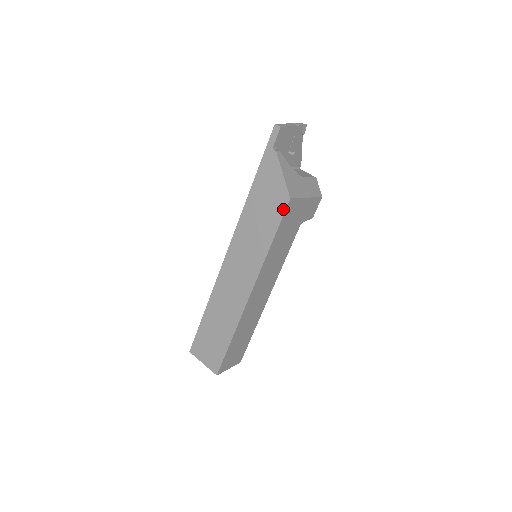
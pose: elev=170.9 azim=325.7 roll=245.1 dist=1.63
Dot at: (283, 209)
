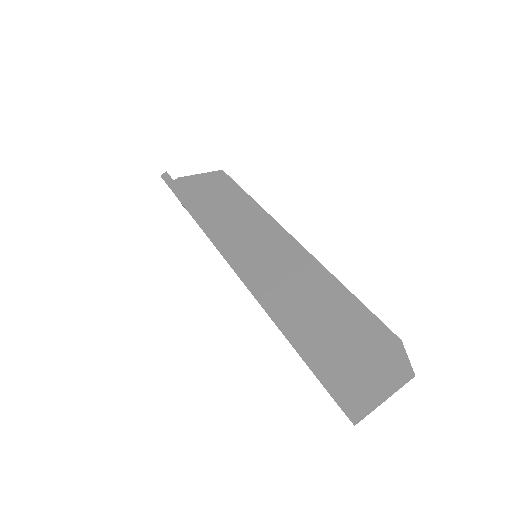
Dot at: (226, 177)
